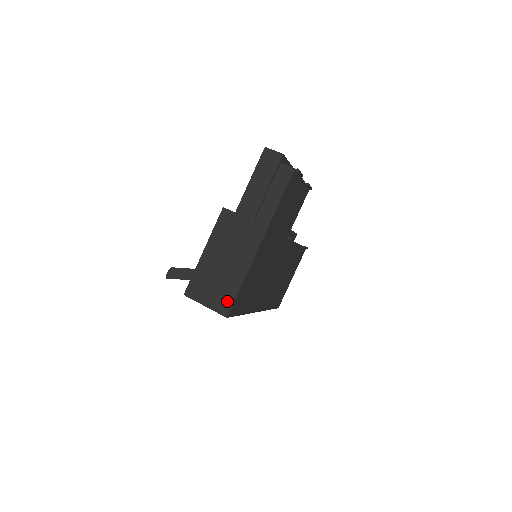
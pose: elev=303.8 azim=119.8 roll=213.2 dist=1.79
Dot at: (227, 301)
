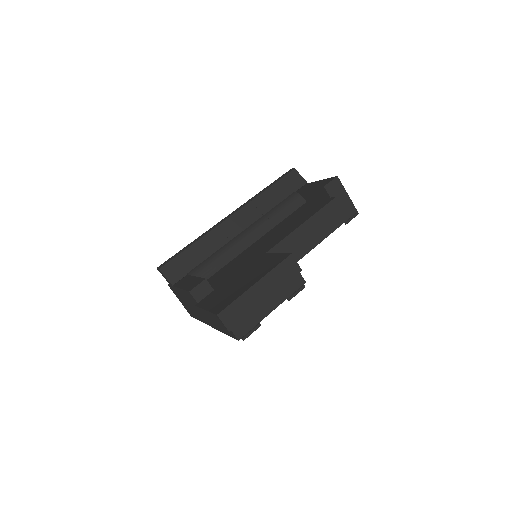
Dot at: (191, 314)
